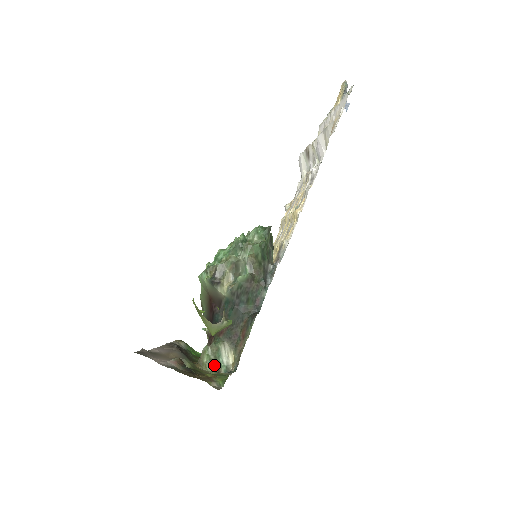
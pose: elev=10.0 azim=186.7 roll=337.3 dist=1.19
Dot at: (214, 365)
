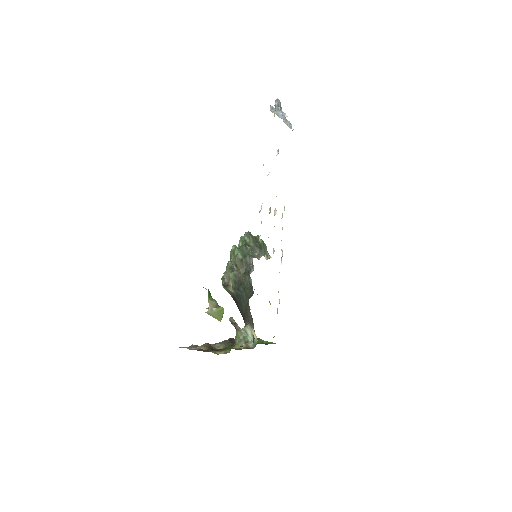
Dot at: (243, 343)
